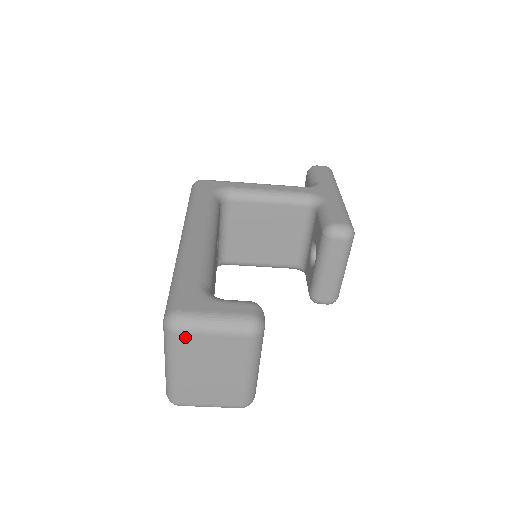
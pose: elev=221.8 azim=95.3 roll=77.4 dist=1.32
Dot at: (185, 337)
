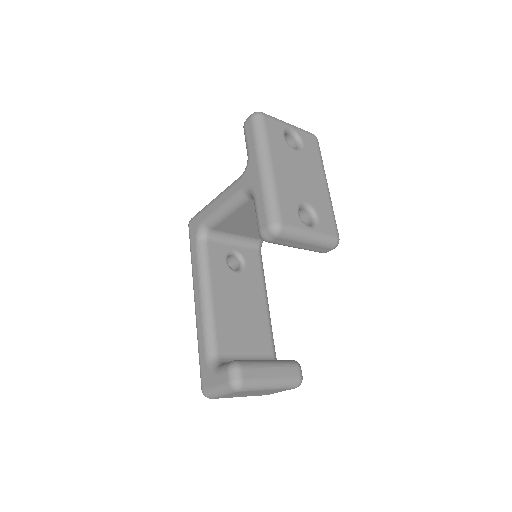
Dot at: (217, 398)
